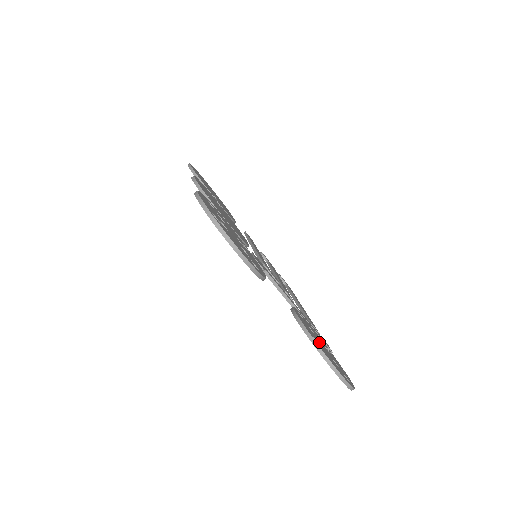
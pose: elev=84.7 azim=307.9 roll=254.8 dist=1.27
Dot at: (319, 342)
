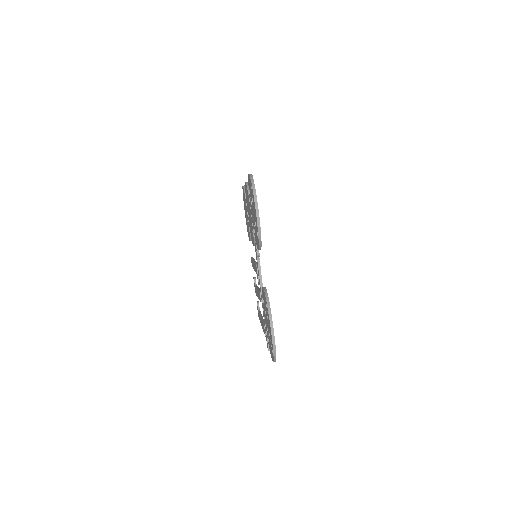
Dot at: occluded
